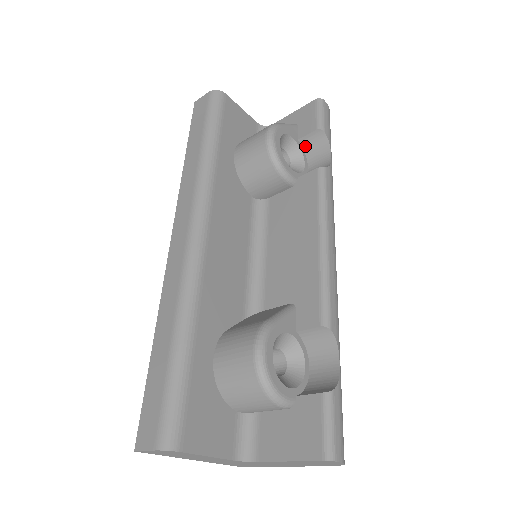
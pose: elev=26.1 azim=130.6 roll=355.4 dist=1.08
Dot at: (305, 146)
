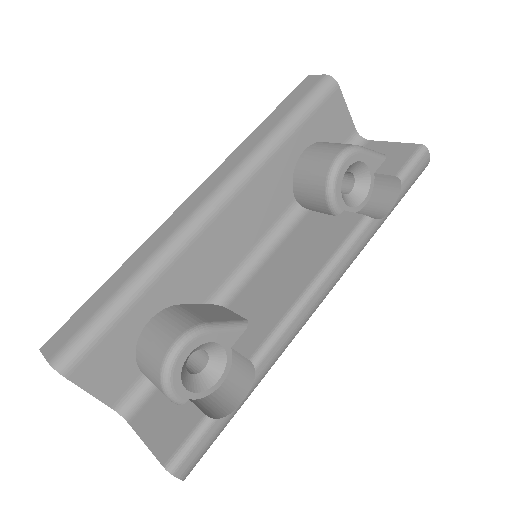
Dot at: (377, 183)
